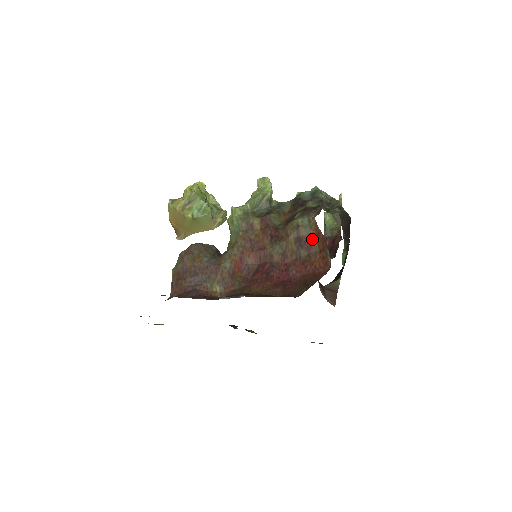
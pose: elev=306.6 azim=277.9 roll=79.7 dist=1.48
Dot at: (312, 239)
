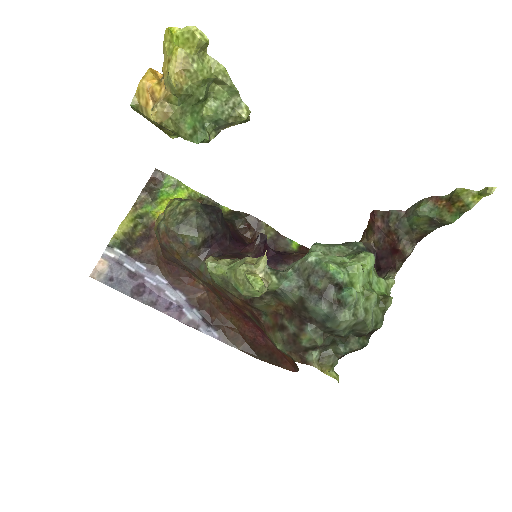
Dot at: occluded
